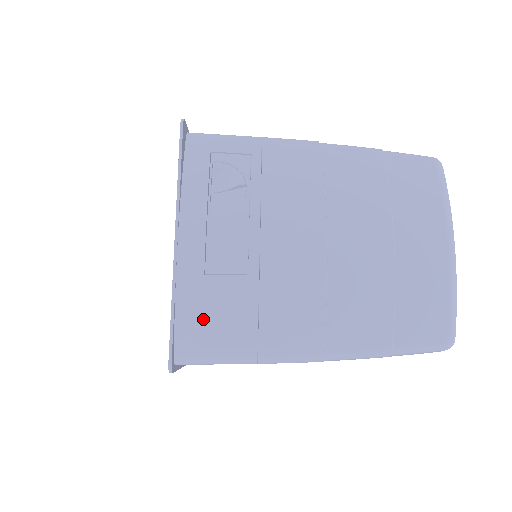
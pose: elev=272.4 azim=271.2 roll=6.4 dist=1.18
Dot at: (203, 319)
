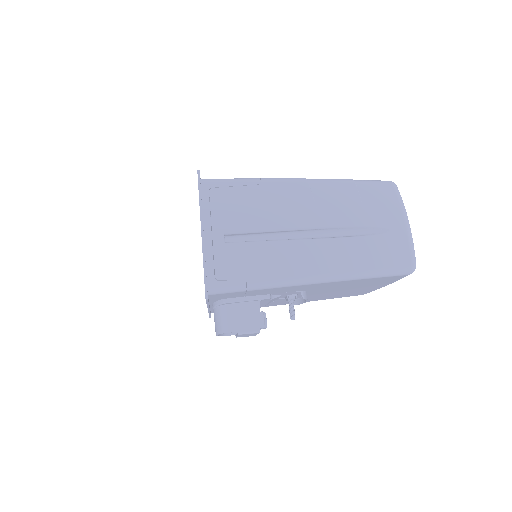
Dot at: occluded
